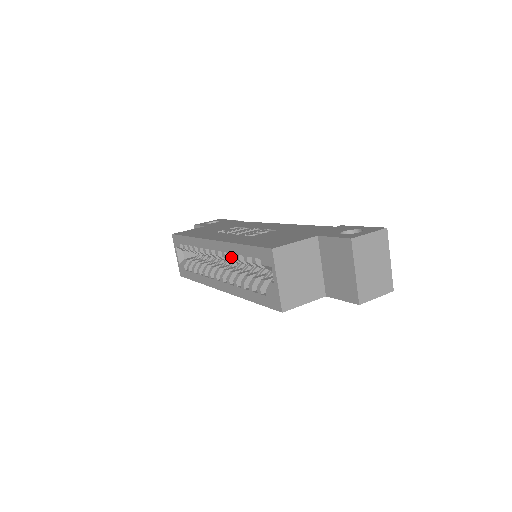
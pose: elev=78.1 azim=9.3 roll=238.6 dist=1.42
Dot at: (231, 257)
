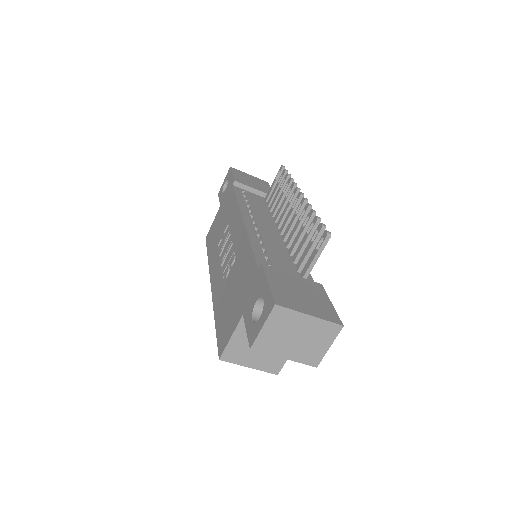
Dot at: occluded
